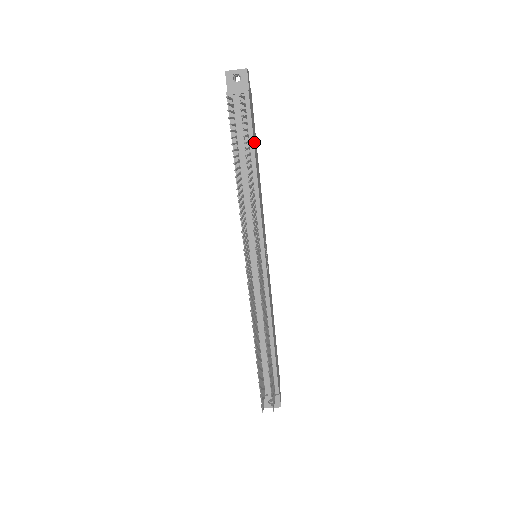
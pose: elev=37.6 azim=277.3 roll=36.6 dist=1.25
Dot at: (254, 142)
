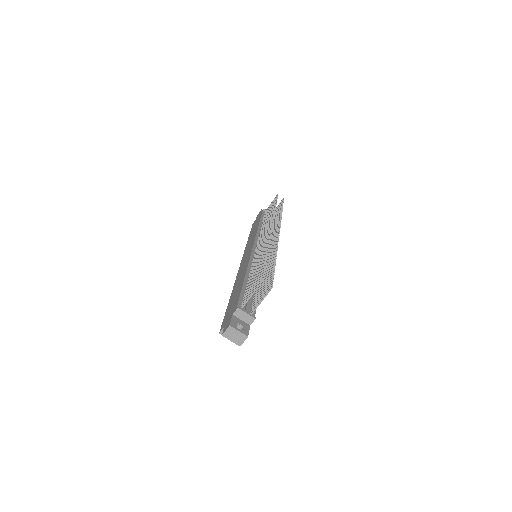
Dot at: occluded
